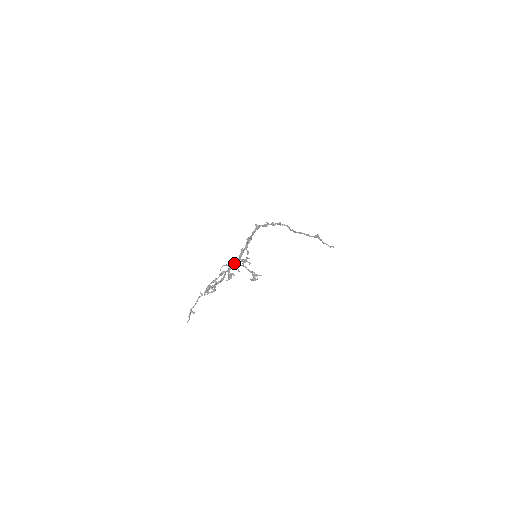
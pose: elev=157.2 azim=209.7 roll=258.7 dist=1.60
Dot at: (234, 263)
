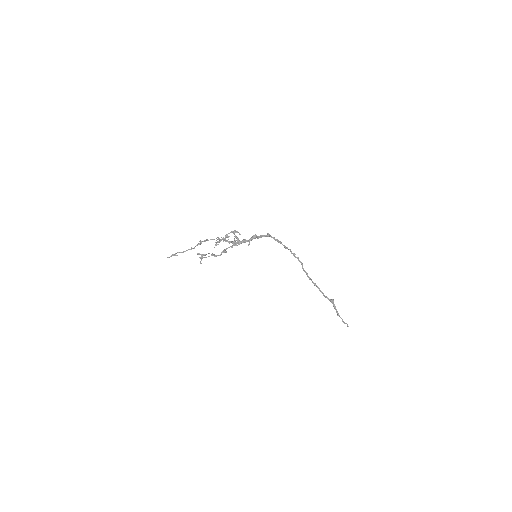
Dot at: (231, 241)
